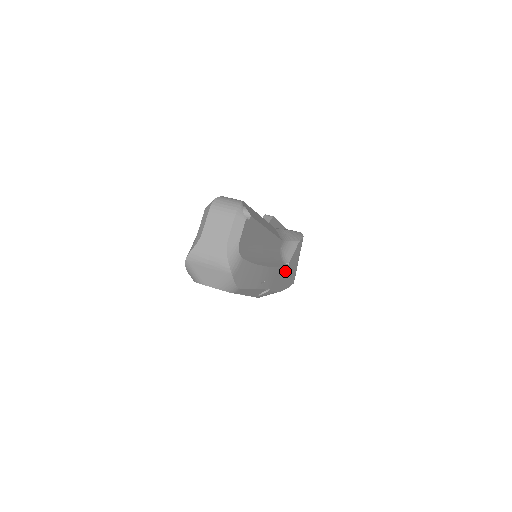
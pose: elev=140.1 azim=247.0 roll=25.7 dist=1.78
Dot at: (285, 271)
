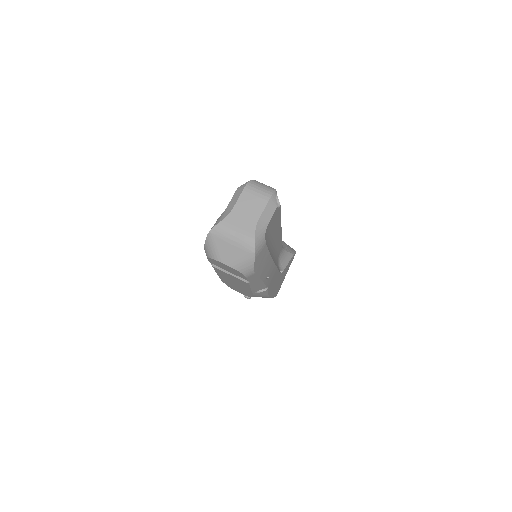
Dot at: (279, 278)
